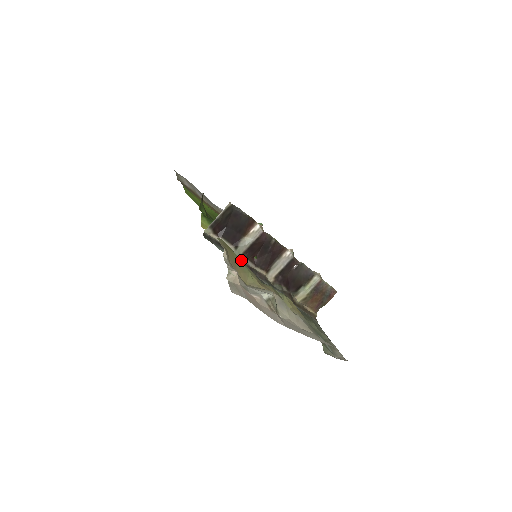
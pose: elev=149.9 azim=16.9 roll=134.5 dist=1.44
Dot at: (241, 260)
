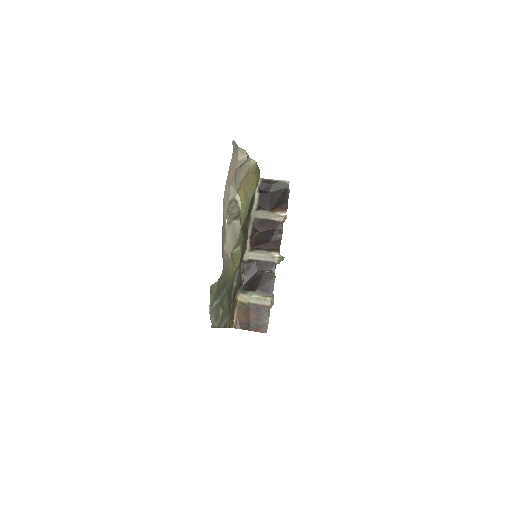
Dot at: (249, 219)
